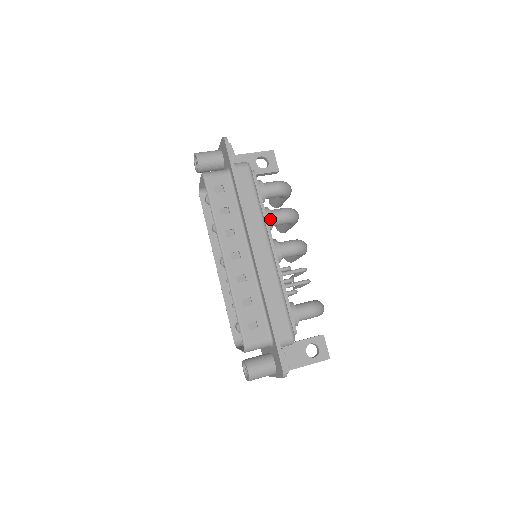
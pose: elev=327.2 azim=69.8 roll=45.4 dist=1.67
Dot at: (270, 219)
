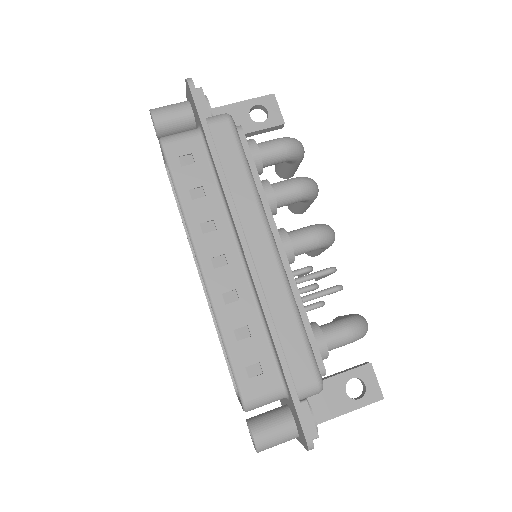
Dot at: (271, 198)
